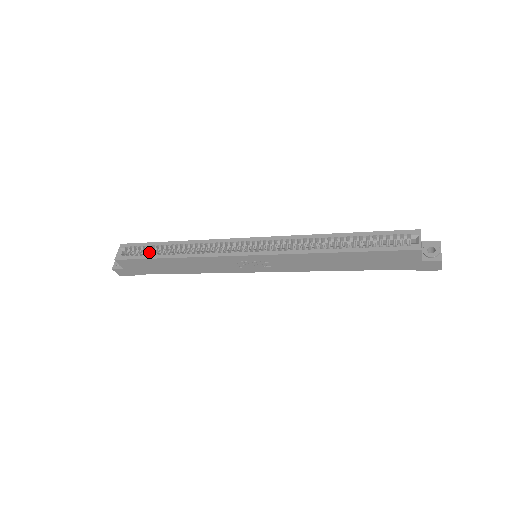
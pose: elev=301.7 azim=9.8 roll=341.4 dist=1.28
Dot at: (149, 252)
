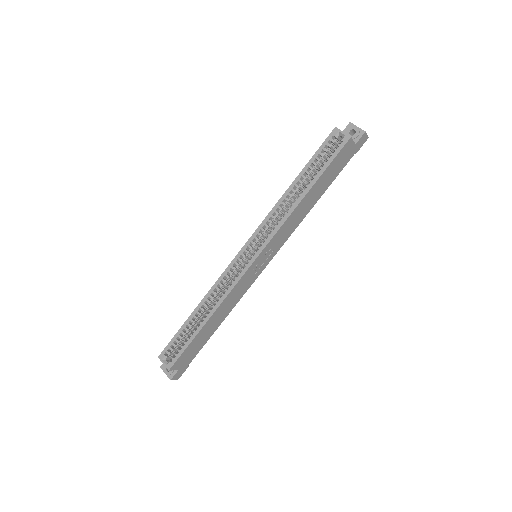
Dot at: (184, 338)
